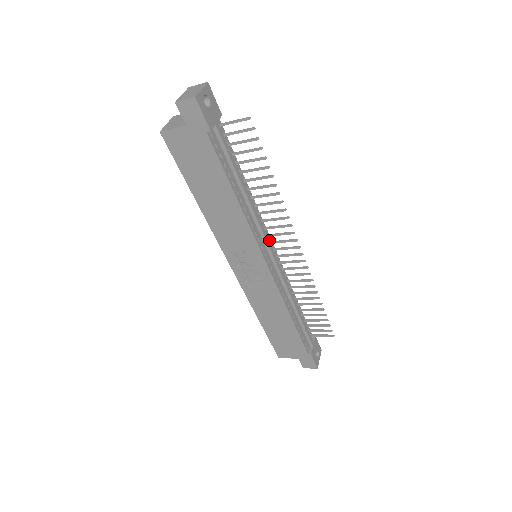
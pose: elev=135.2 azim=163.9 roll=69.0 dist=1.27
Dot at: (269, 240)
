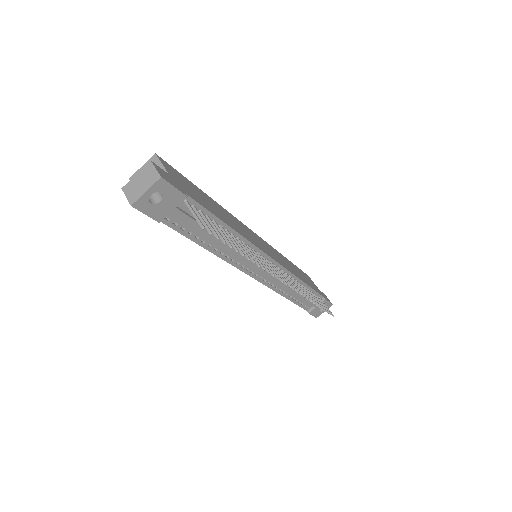
Dot at: (265, 258)
